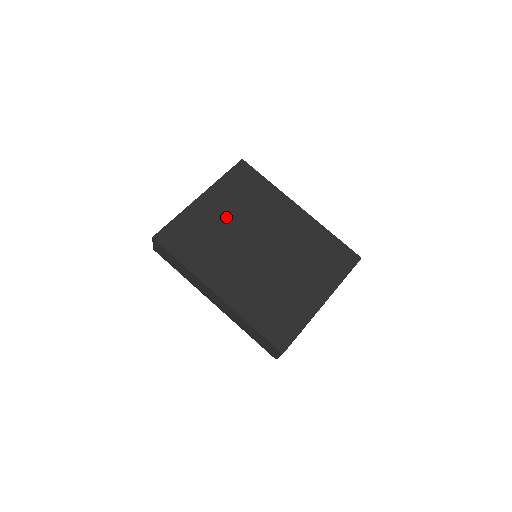
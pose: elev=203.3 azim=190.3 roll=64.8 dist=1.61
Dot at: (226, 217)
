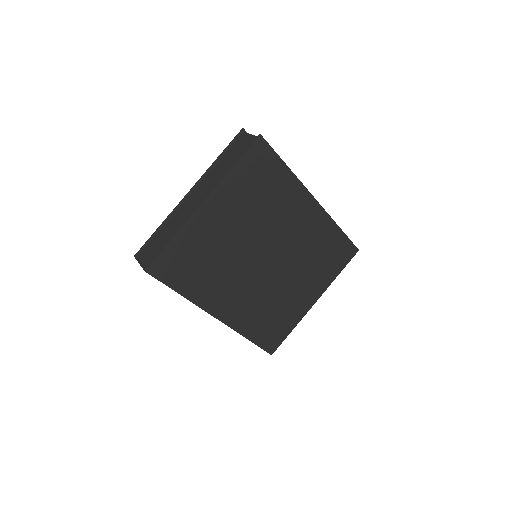
Dot at: (233, 228)
